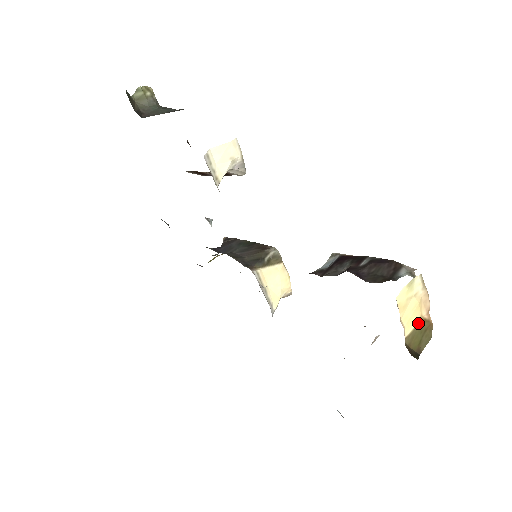
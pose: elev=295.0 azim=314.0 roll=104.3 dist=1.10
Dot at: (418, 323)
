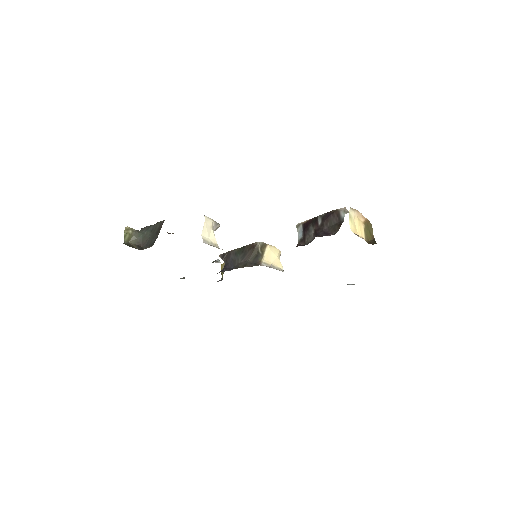
Dot at: (364, 227)
